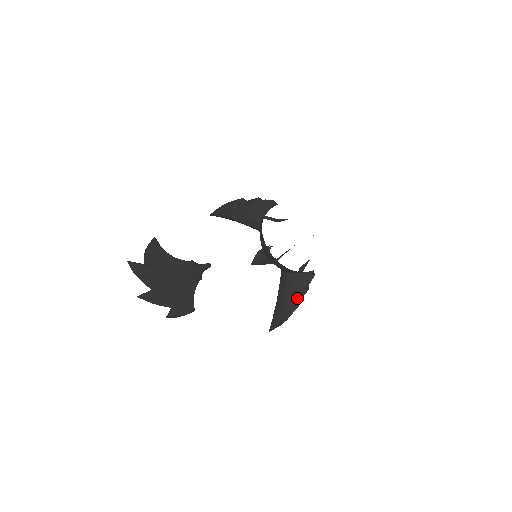
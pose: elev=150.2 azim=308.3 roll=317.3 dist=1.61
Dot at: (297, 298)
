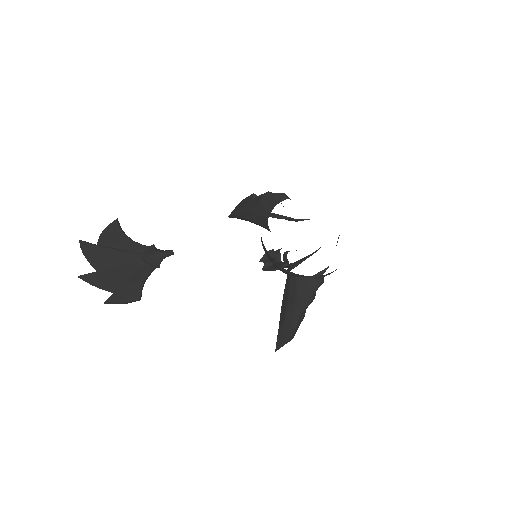
Dot at: (300, 309)
